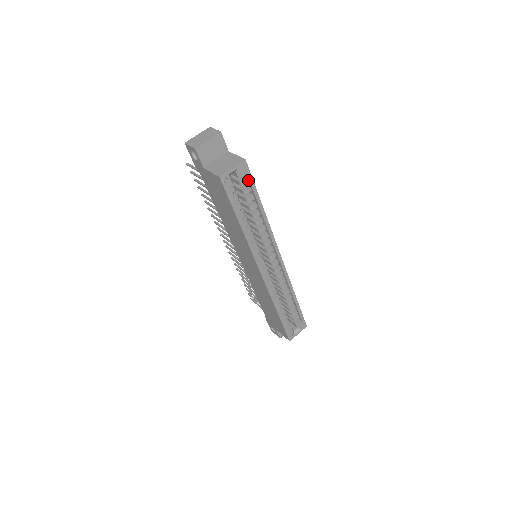
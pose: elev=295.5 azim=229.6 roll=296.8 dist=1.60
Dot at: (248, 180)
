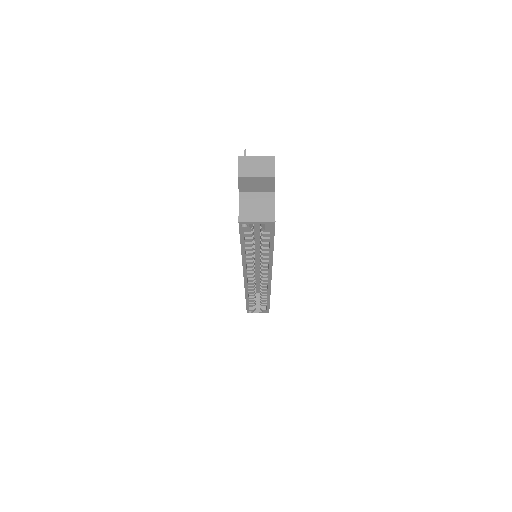
Dot at: (270, 231)
